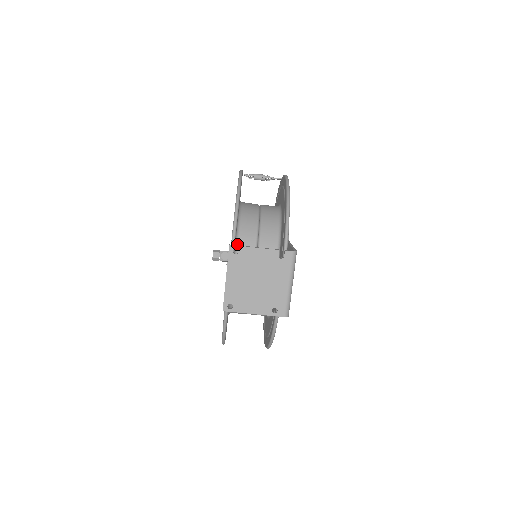
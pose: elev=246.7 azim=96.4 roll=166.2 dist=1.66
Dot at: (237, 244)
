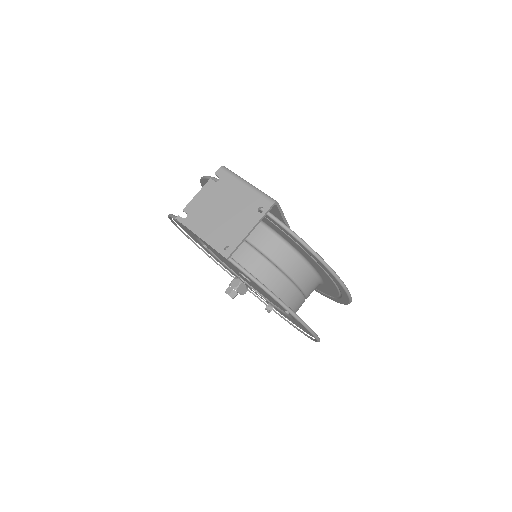
Dot at: occluded
